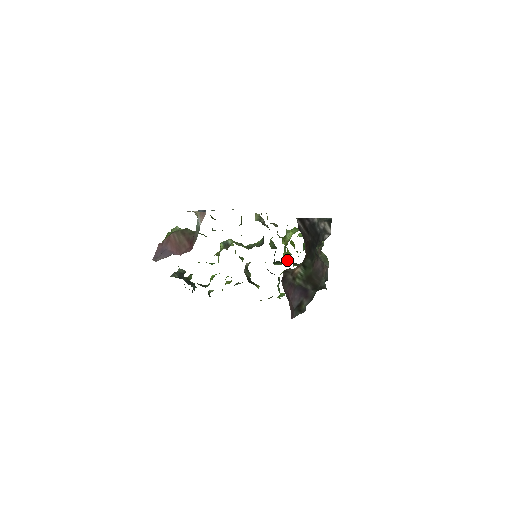
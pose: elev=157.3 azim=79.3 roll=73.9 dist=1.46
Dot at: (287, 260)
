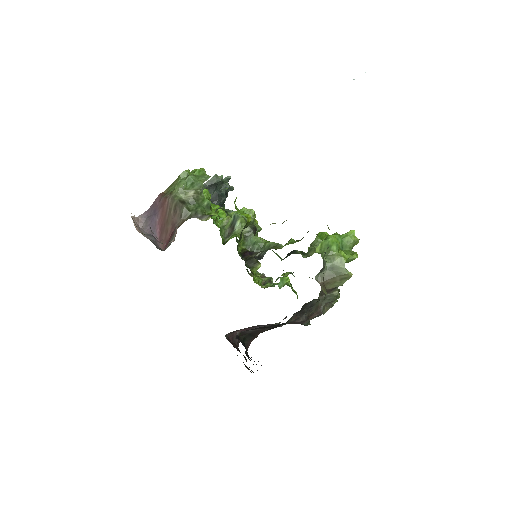
Dot at: occluded
